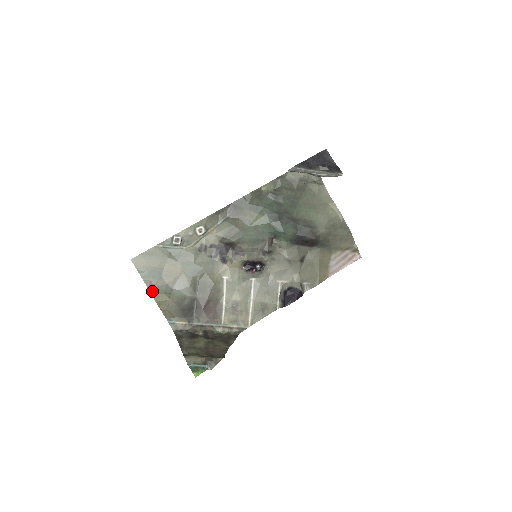
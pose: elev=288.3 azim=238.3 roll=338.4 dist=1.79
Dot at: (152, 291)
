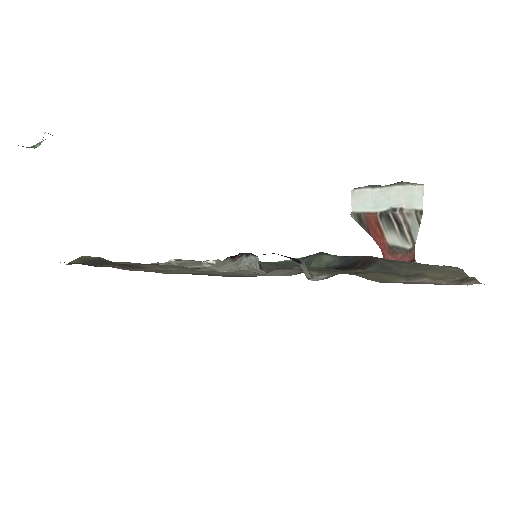
Dot at: occluded
